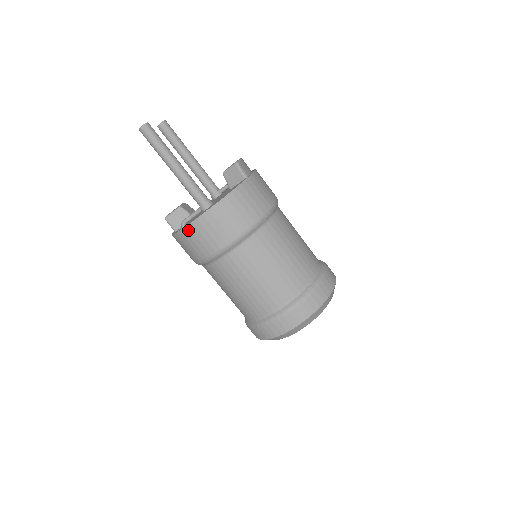
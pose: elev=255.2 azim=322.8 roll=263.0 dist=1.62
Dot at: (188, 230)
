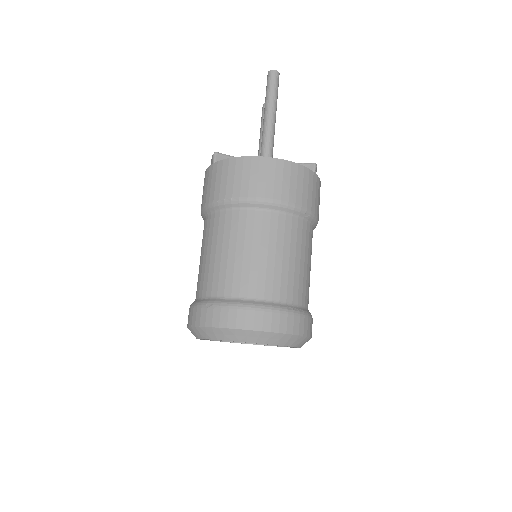
Dot at: (241, 161)
